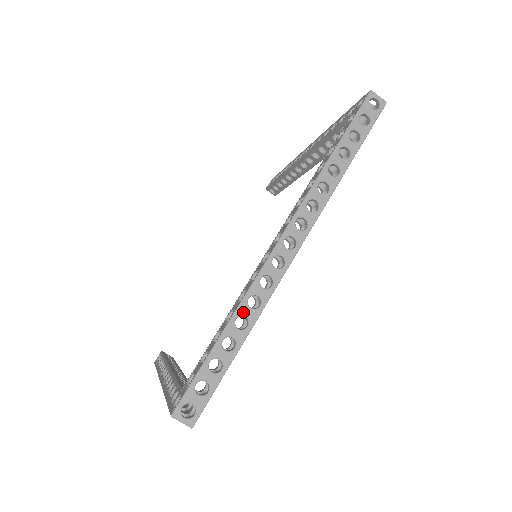
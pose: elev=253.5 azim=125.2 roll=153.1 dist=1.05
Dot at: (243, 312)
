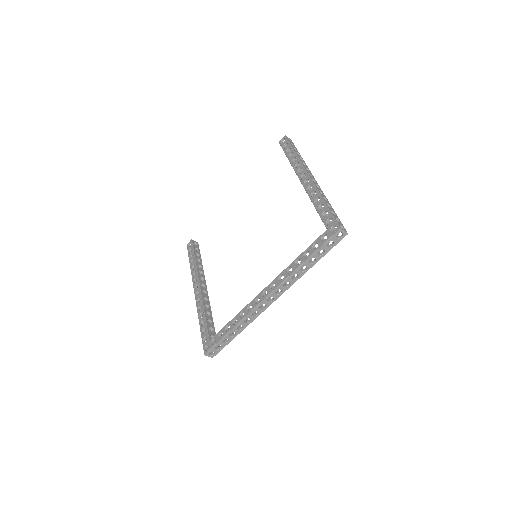
Dot at: (241, 324)
